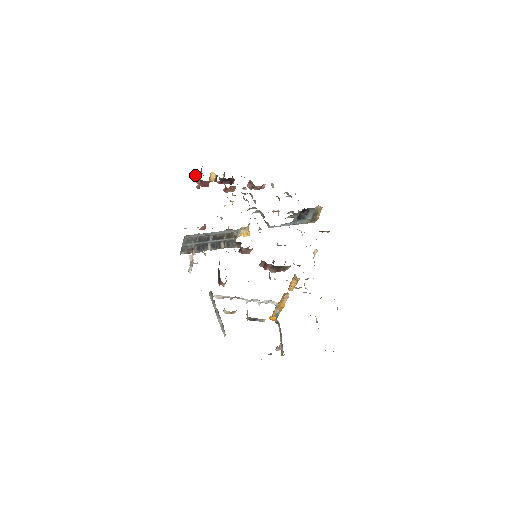
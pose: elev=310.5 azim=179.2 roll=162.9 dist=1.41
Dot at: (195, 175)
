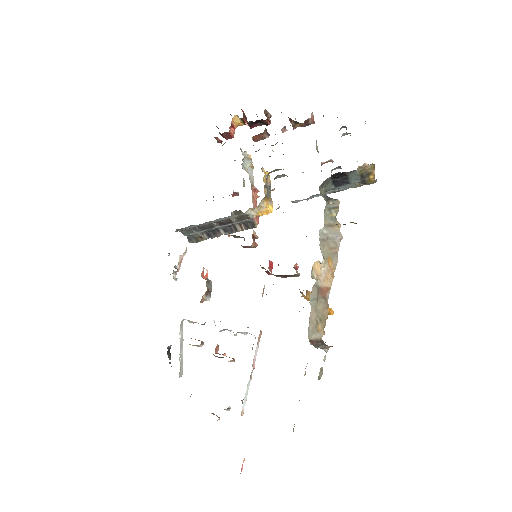
Dot at: occluded
